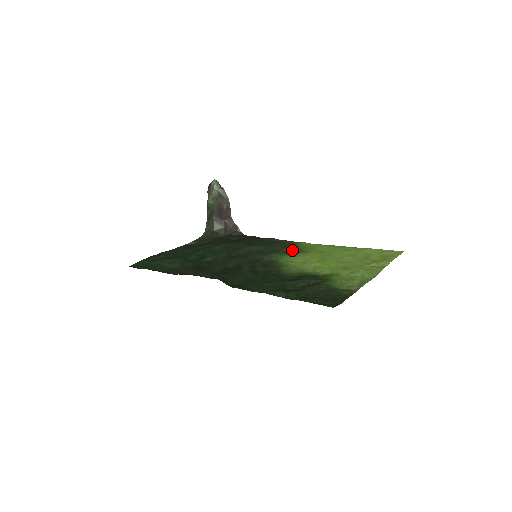
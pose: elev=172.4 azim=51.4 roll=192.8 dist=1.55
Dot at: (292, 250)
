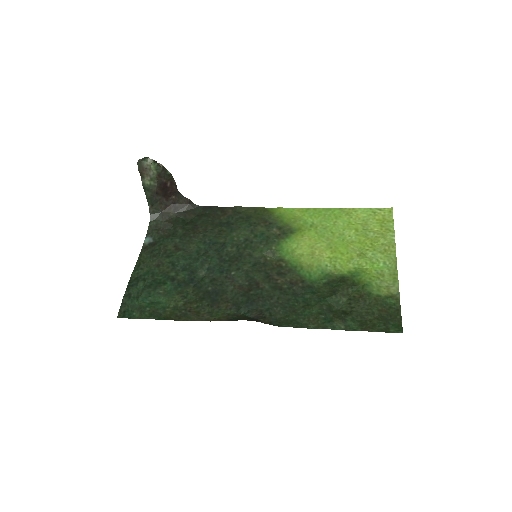
Dot at: (282, 230)
